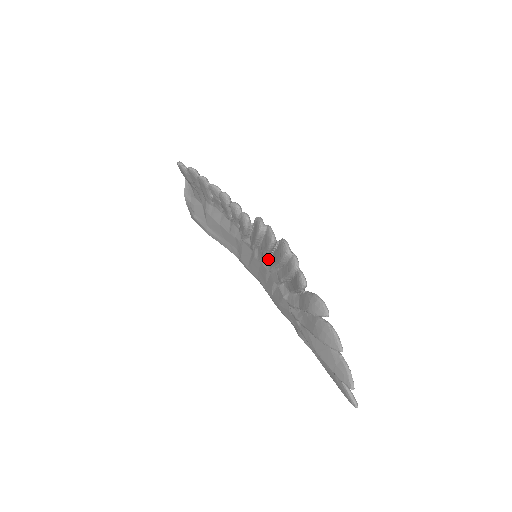
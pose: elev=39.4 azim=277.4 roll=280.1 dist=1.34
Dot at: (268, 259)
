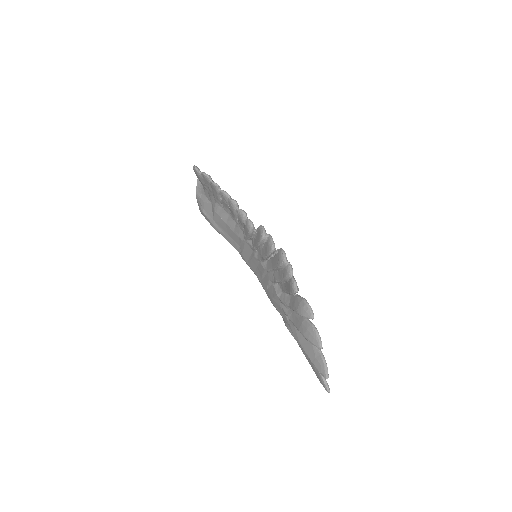
Dot at: (266, 261)
